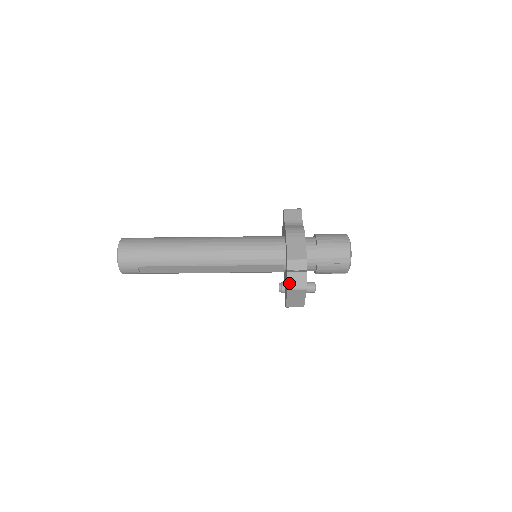
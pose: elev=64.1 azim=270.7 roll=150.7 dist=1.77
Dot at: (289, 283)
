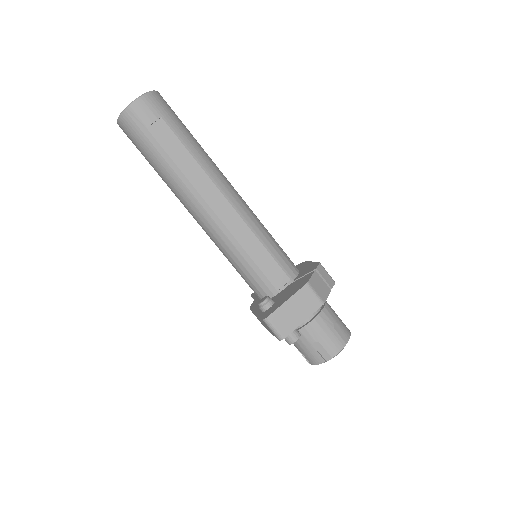
Dot at: (312, 280)
